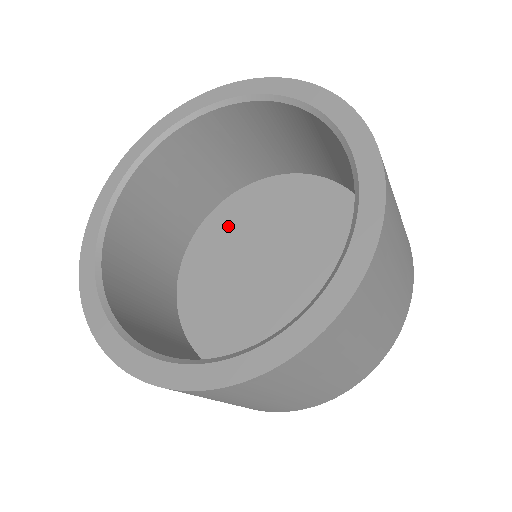
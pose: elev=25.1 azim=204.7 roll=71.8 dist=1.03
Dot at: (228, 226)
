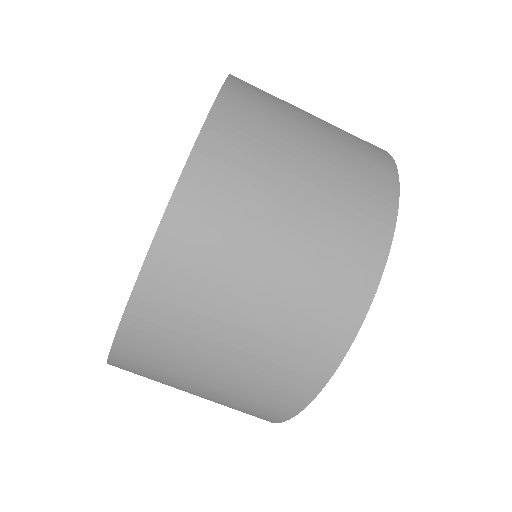
Dot at: occluded
